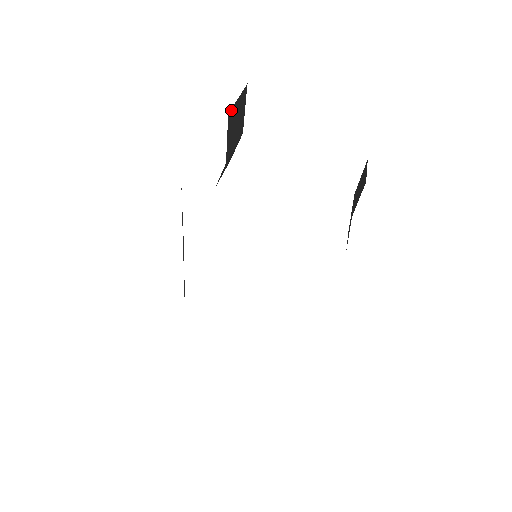
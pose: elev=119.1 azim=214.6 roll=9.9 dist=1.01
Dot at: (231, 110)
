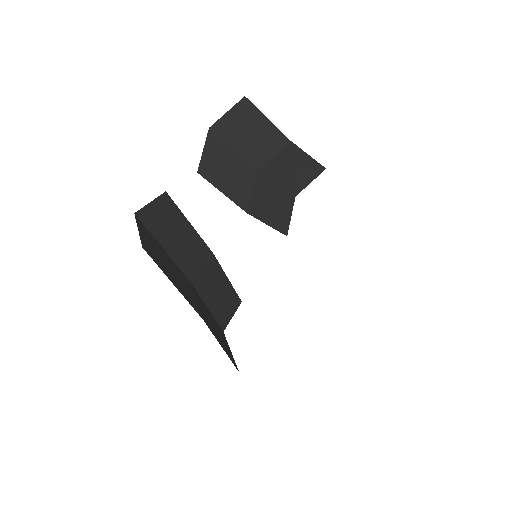
Dot at: (216, 124)
